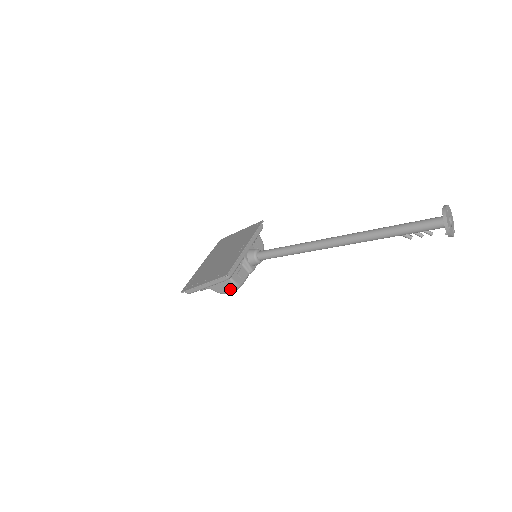
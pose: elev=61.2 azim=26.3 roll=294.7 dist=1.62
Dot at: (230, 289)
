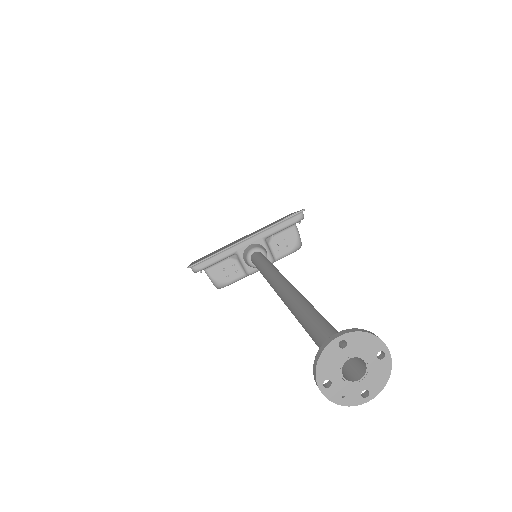
Dot at: occluded
